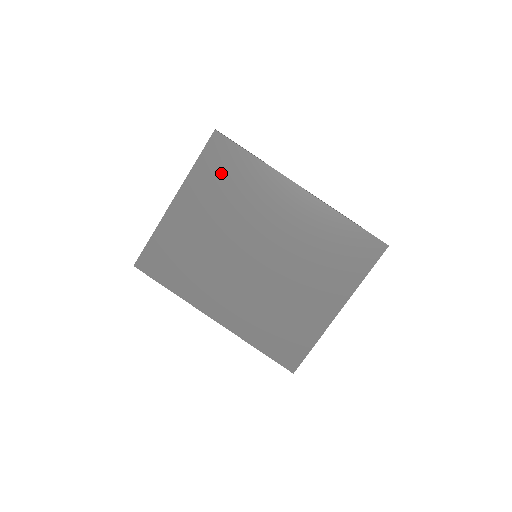
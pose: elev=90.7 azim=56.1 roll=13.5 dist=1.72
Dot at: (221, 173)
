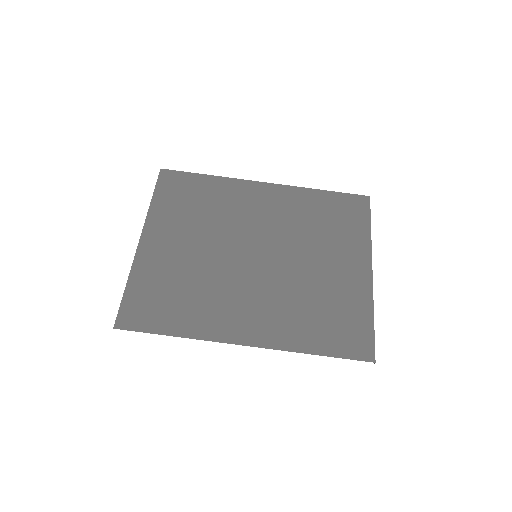
Dot at: (182, 198)
